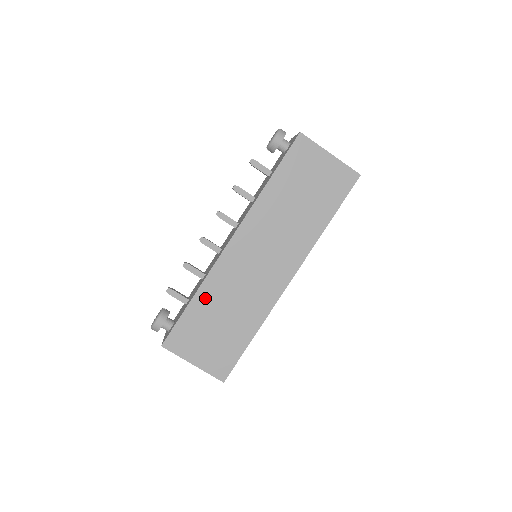
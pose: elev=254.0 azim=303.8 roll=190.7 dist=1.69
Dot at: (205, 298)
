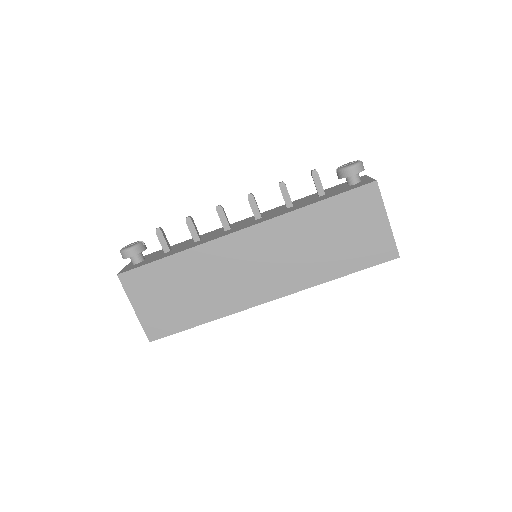
Dot at: (184, 262)
